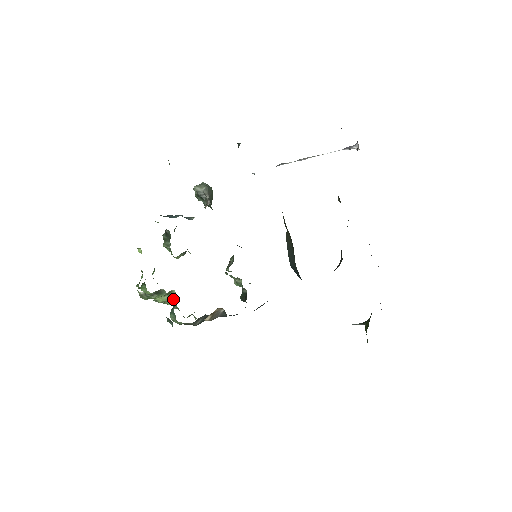
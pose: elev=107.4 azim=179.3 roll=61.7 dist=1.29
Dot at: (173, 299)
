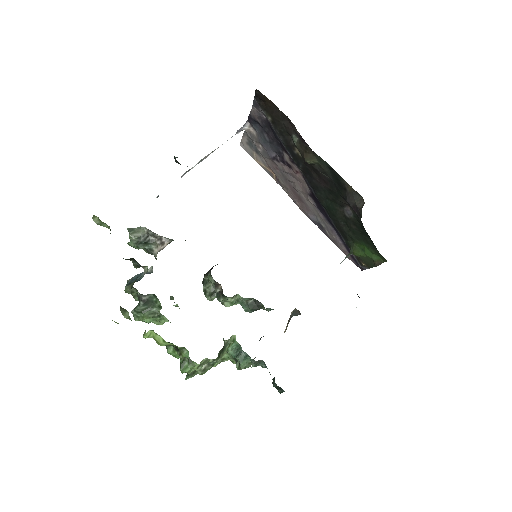
Dot at: (230, 348)
